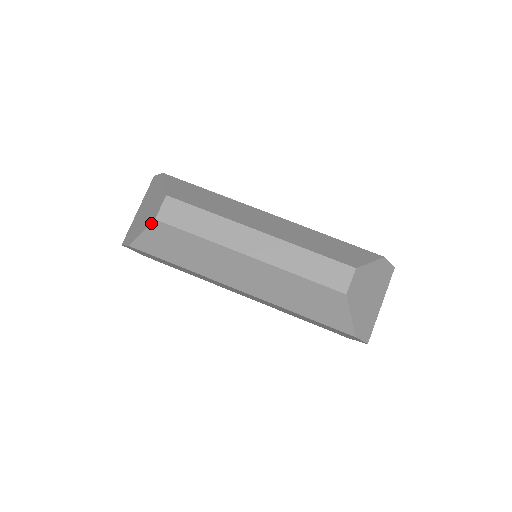
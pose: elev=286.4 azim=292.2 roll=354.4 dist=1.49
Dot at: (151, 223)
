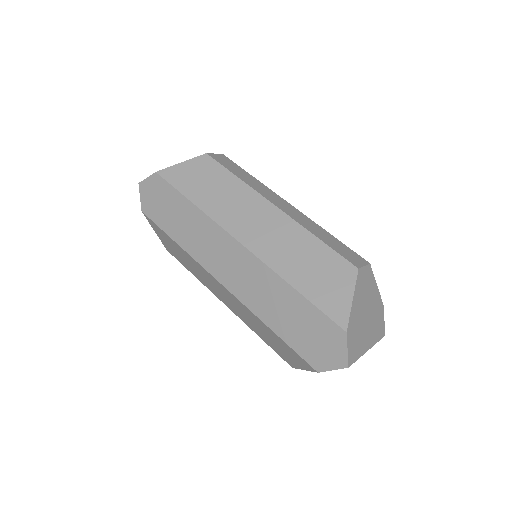
Dot at: (199, 156)
